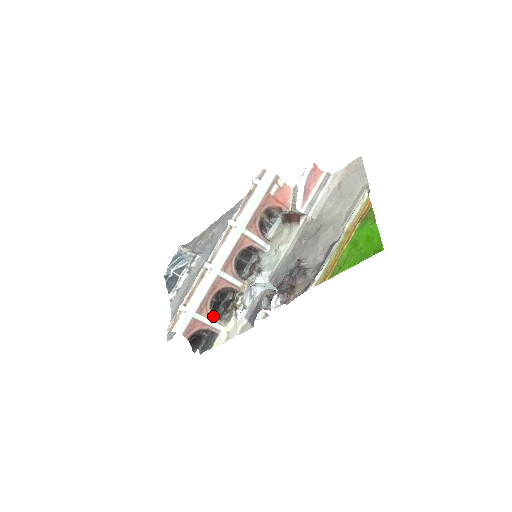
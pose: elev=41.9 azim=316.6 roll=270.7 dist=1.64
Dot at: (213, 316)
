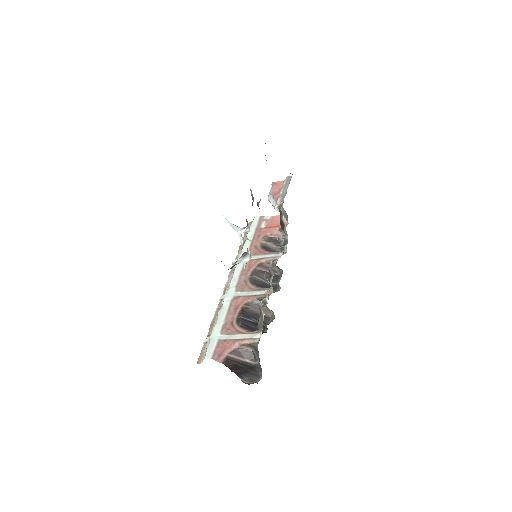
Dot at: (246, 331)
